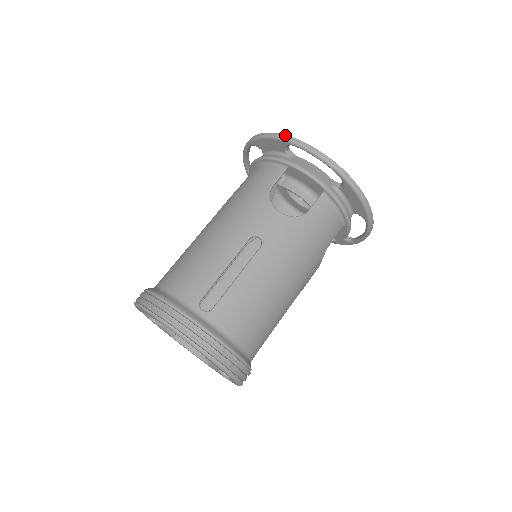
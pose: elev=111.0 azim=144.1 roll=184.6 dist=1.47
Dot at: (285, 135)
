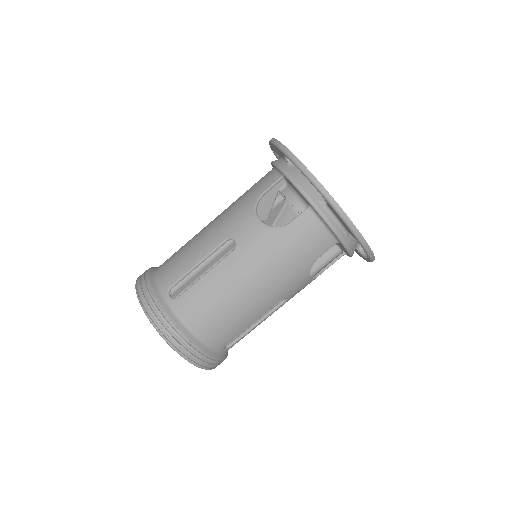
Dot at: (281, 143)
